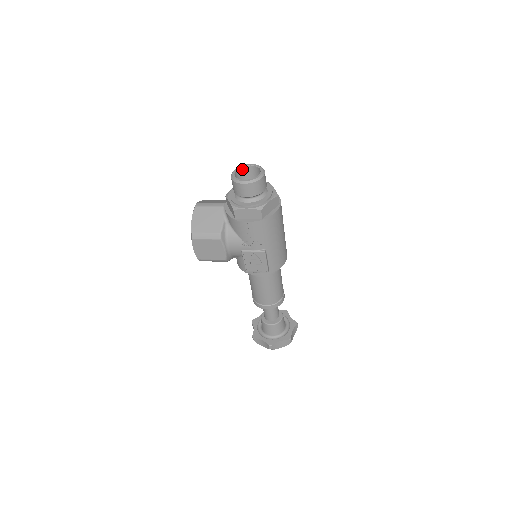
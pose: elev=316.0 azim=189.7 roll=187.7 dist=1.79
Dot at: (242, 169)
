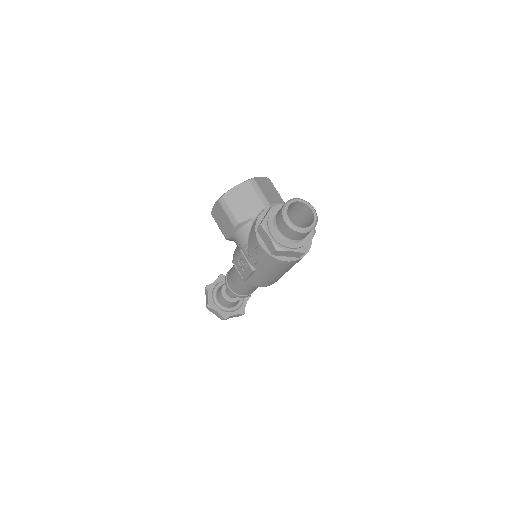
Dot at: (304, 204)
